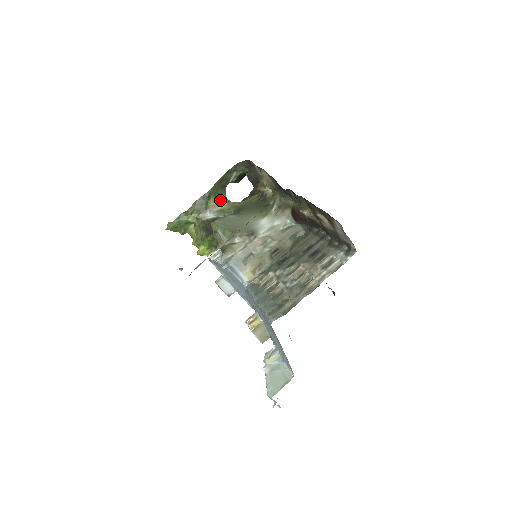
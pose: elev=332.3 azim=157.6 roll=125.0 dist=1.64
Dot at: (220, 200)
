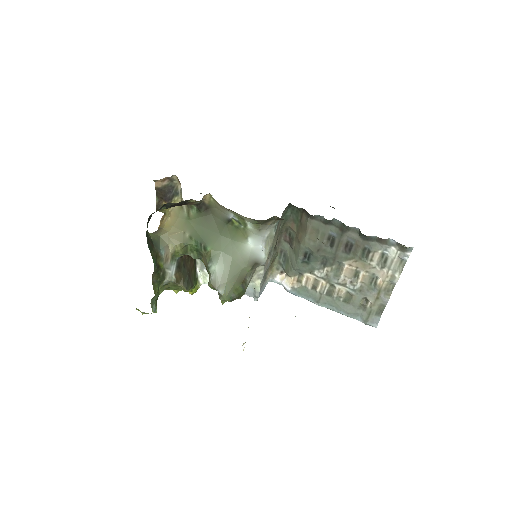
Dot at: (163, 251)
